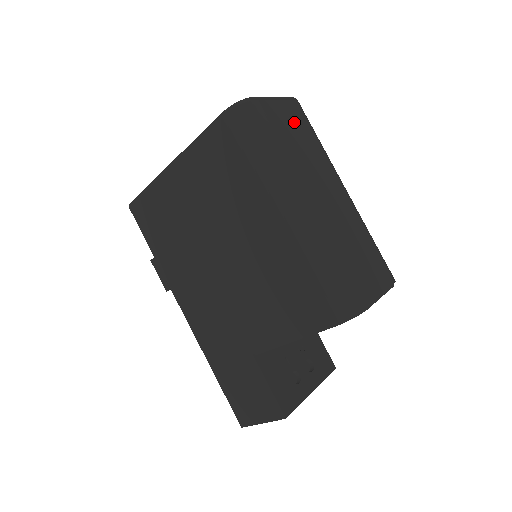
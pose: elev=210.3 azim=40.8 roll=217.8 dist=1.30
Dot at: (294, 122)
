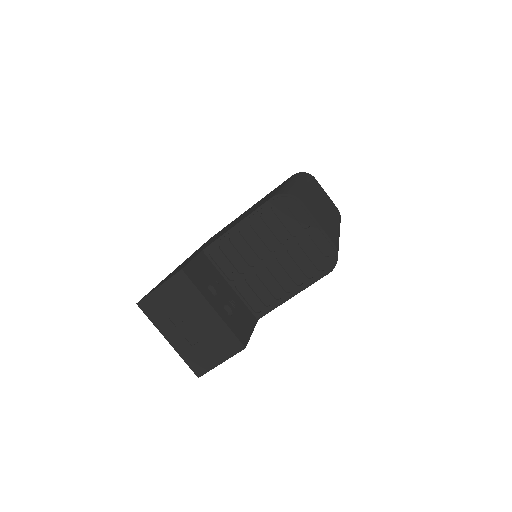
Dot at: (329, 200)
